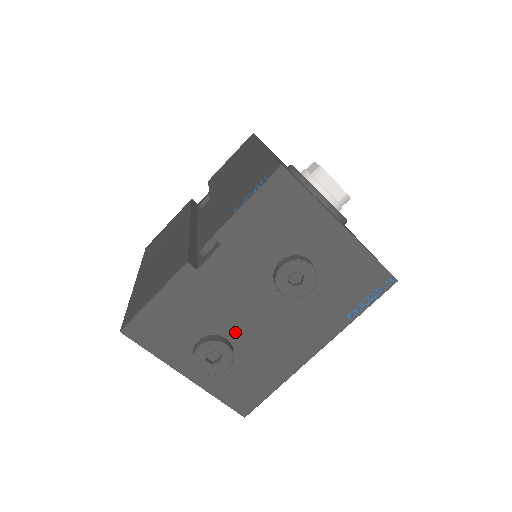
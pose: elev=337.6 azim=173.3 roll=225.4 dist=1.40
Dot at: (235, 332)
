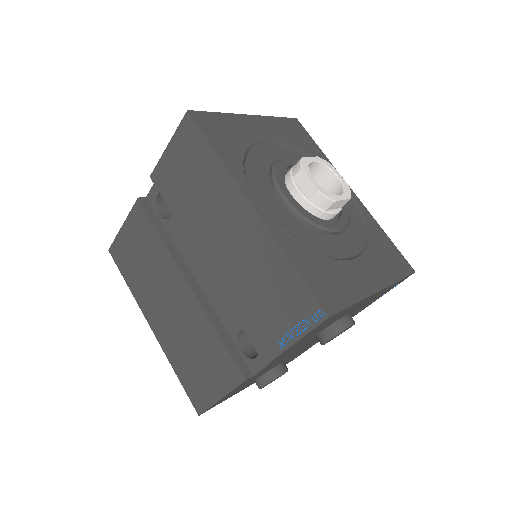
Dot at: occluded
